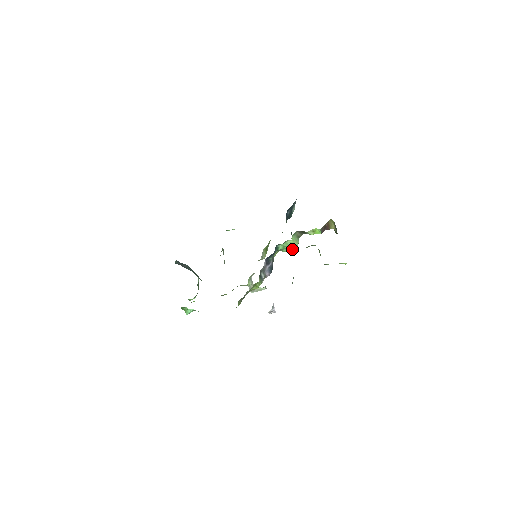
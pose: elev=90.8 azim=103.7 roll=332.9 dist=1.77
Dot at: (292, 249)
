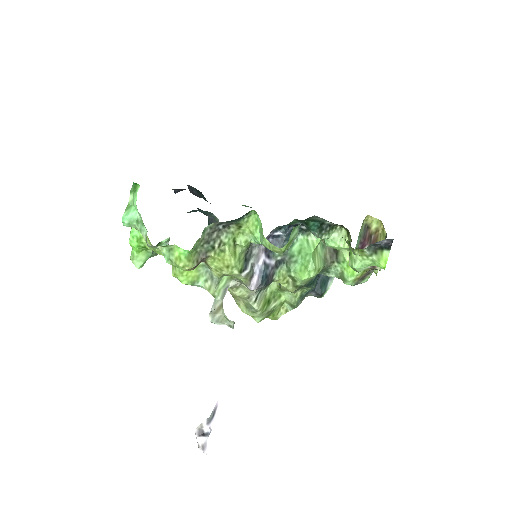
Dot at: (310, 259)
